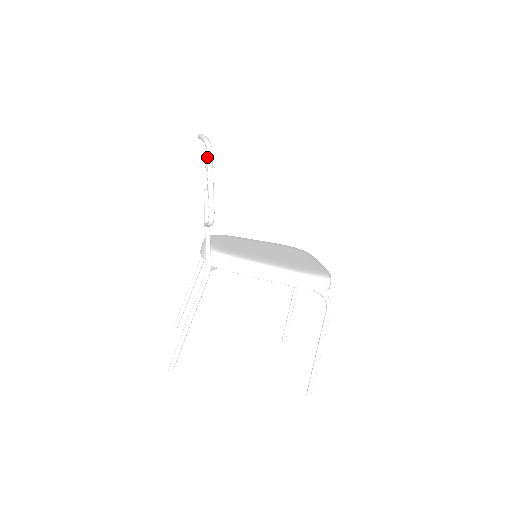
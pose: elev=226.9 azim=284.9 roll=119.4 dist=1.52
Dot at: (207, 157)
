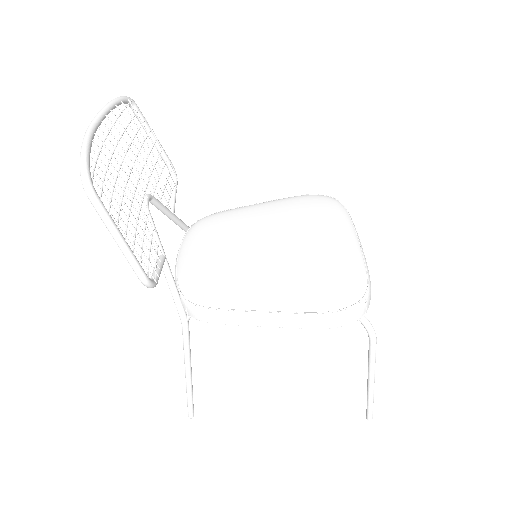
Dot at: occluded
